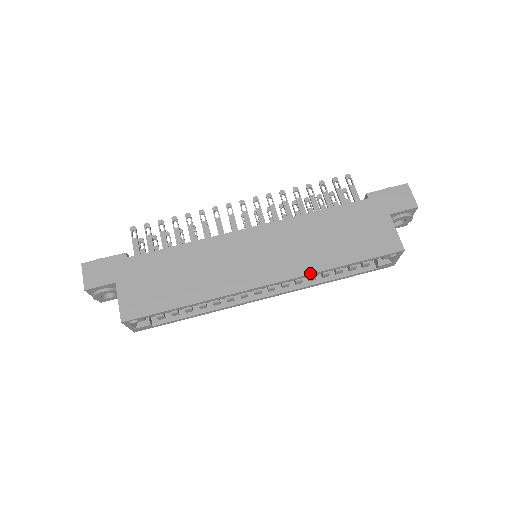
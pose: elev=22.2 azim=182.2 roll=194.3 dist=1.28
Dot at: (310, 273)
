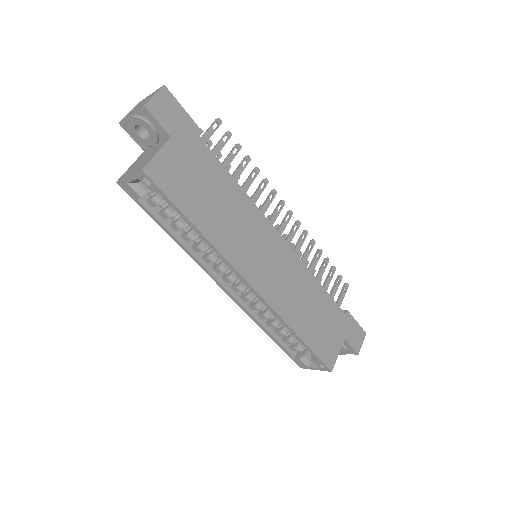
Dot at: (281, 316)
